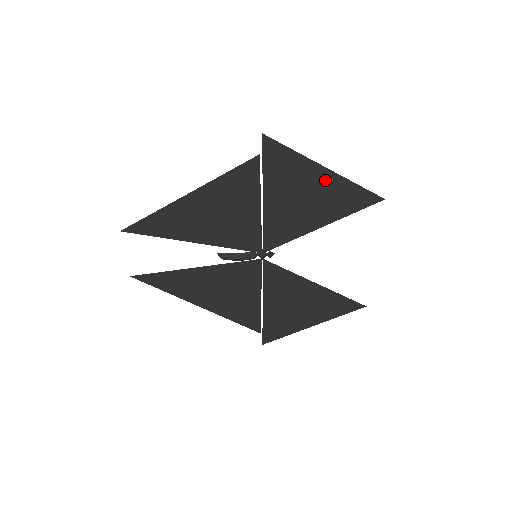
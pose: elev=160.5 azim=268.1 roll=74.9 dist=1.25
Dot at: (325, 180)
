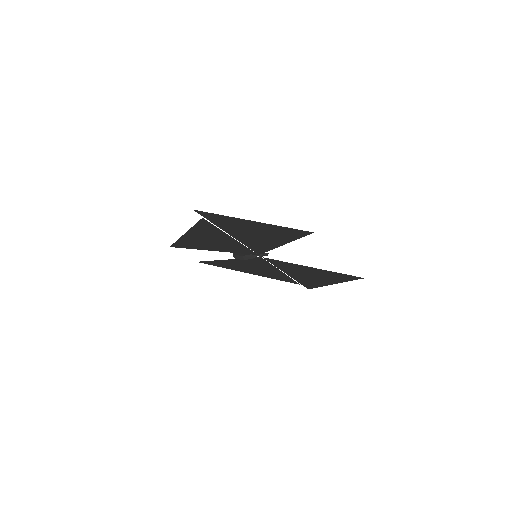
Dot at: (258, 226)
